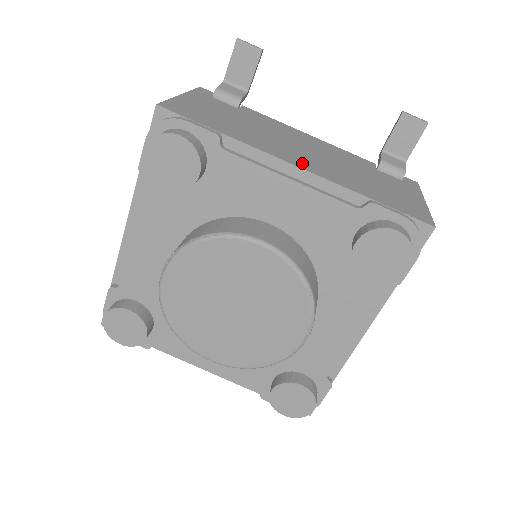
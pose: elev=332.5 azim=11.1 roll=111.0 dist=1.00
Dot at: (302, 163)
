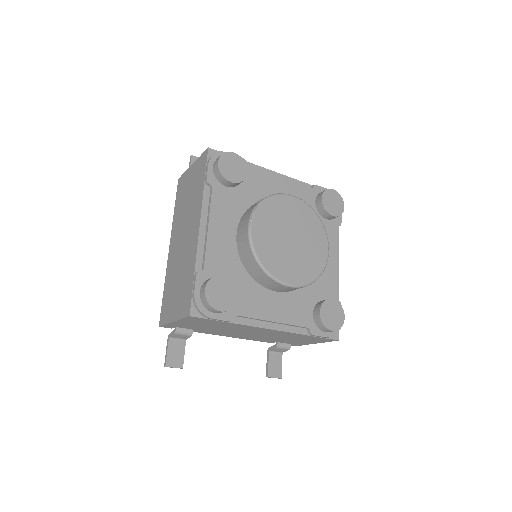
Dot at: occluded
